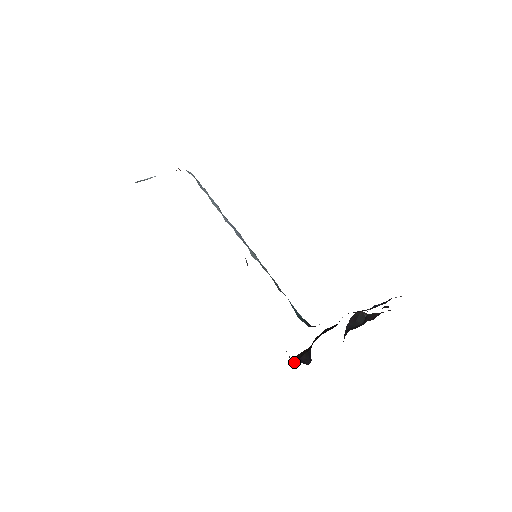
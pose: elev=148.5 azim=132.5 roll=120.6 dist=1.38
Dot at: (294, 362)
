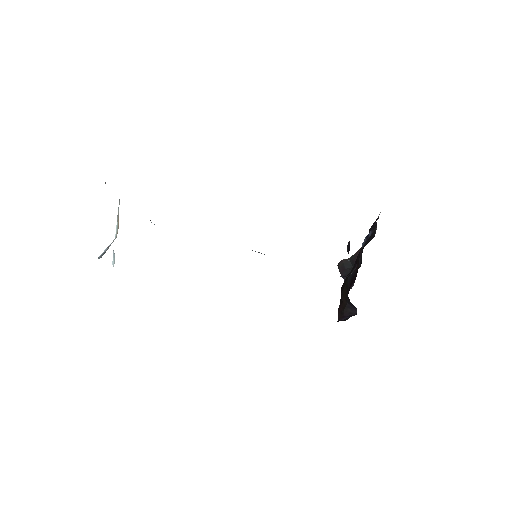
Dot at: (345, 320)
